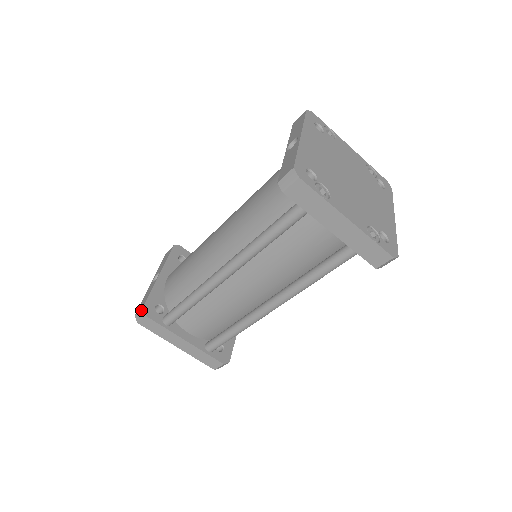
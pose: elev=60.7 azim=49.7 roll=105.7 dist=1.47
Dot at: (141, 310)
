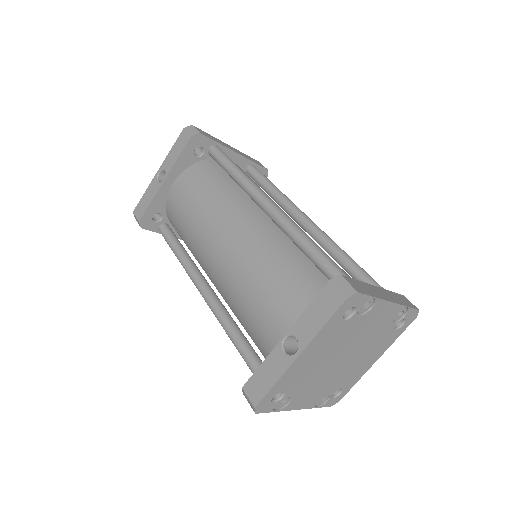
Dot at: (137, 220)
